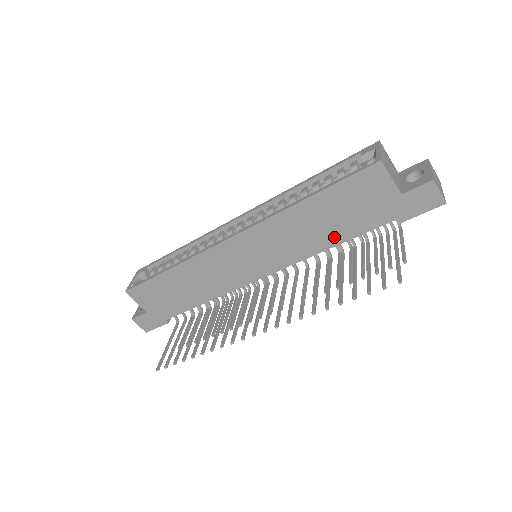
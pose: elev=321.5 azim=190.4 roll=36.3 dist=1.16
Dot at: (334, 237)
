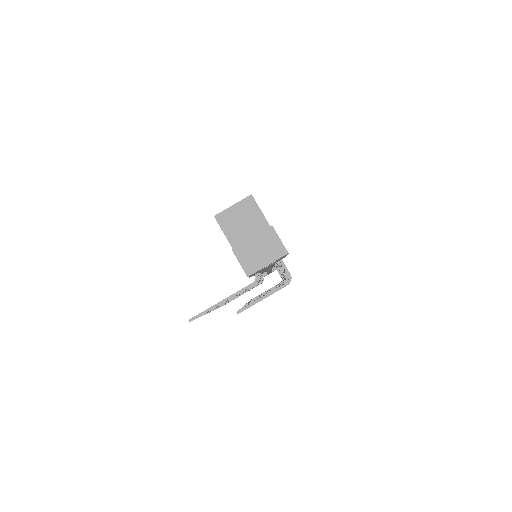
Dot at: occluded
